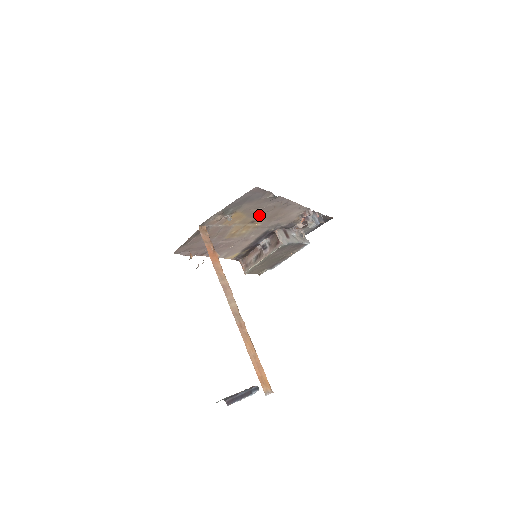
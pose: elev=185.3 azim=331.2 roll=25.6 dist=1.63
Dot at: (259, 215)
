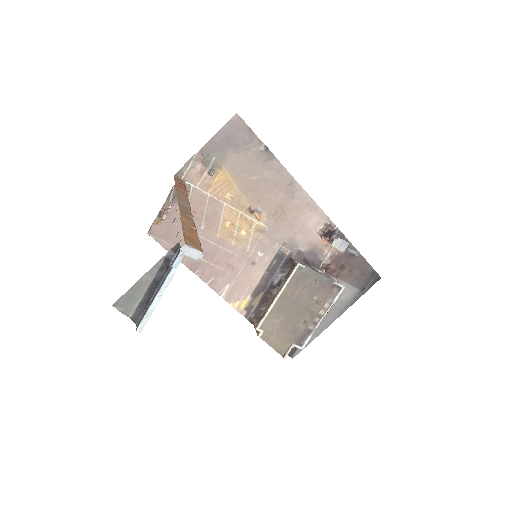
Dot at: (257, 197)
